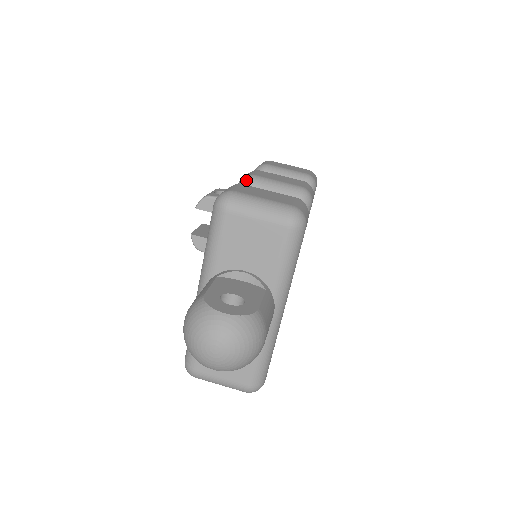
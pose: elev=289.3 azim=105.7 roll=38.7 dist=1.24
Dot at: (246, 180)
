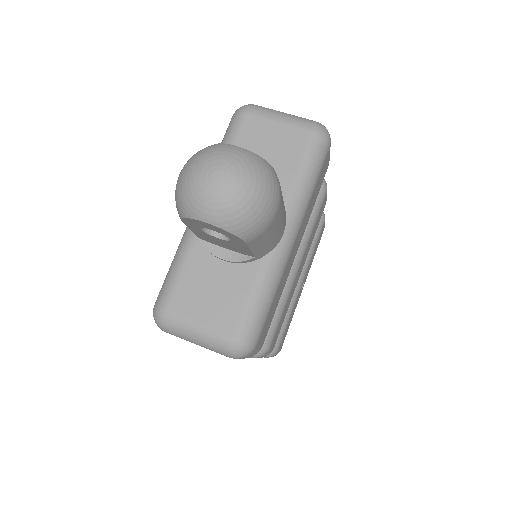
Dot at: occluded
